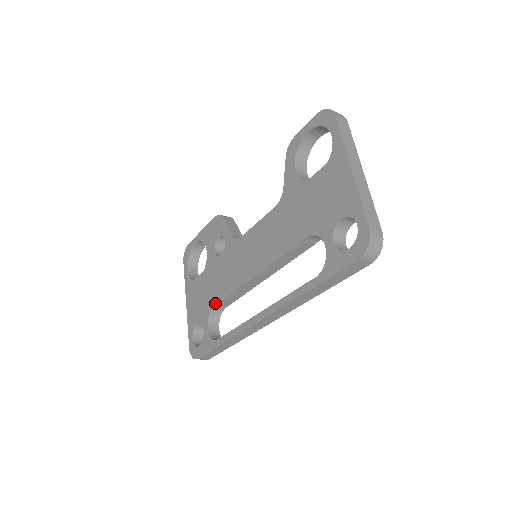
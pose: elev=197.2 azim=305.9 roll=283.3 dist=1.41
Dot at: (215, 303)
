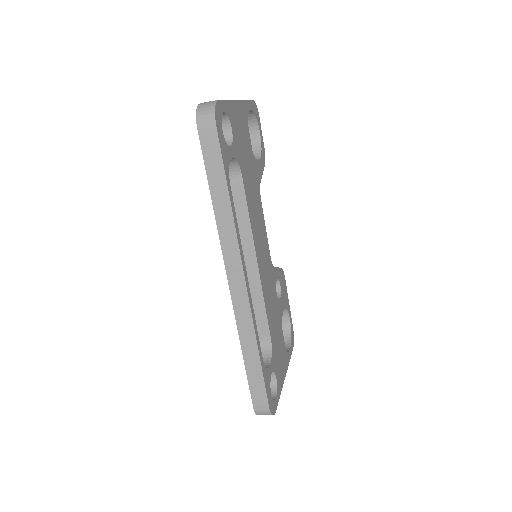
Dot at: occluded
